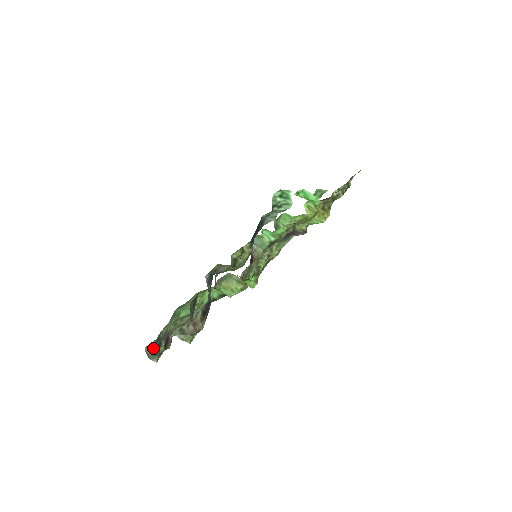
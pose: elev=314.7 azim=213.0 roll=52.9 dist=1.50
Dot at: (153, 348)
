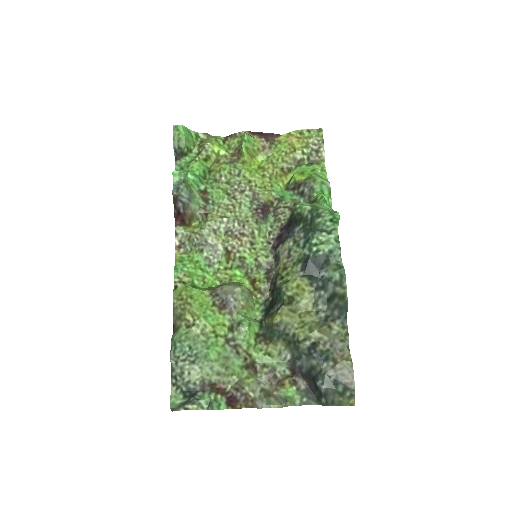
Dot at: (183, 402)
